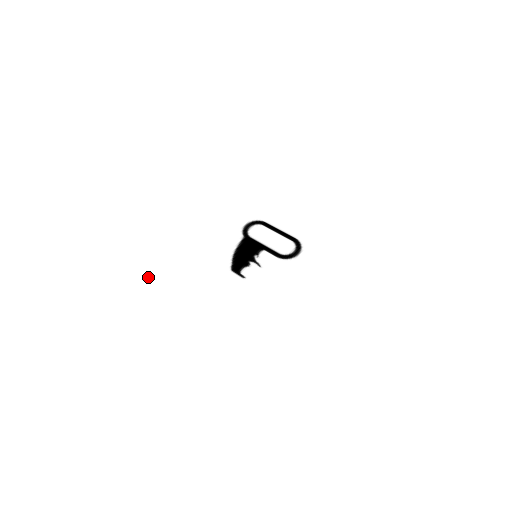
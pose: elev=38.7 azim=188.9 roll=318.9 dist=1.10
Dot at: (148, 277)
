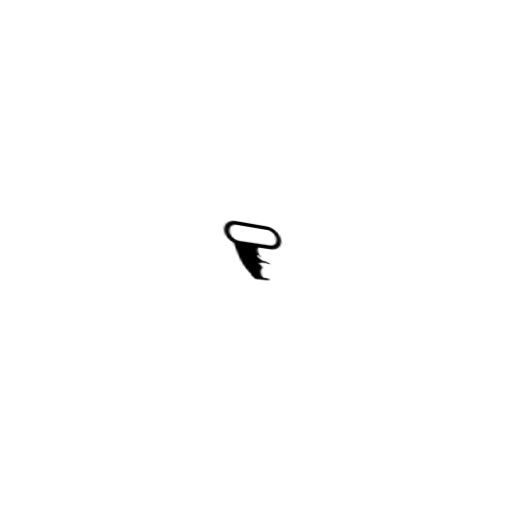
Dot at: (201, 328)
